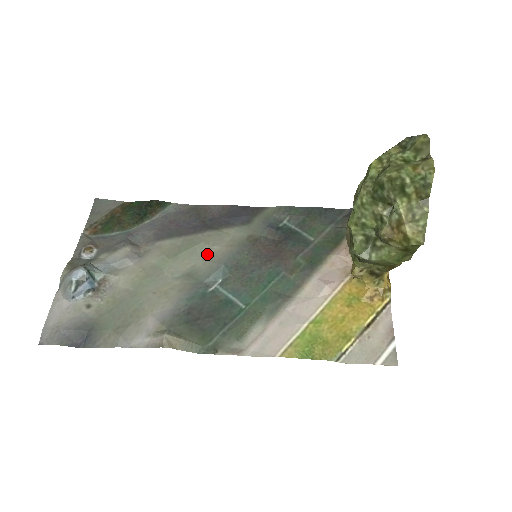
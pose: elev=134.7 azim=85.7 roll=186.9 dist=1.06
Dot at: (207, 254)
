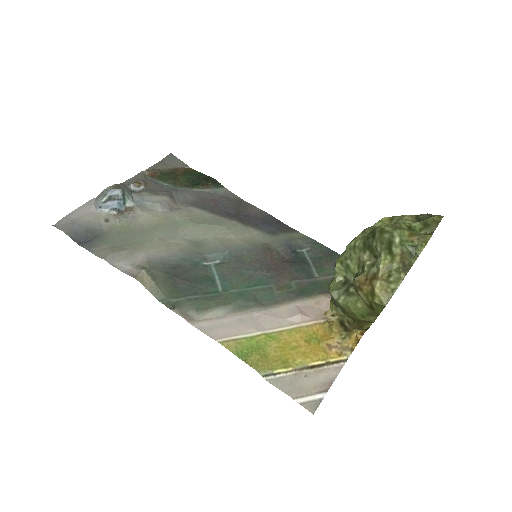
Dot at: (222, 236)
